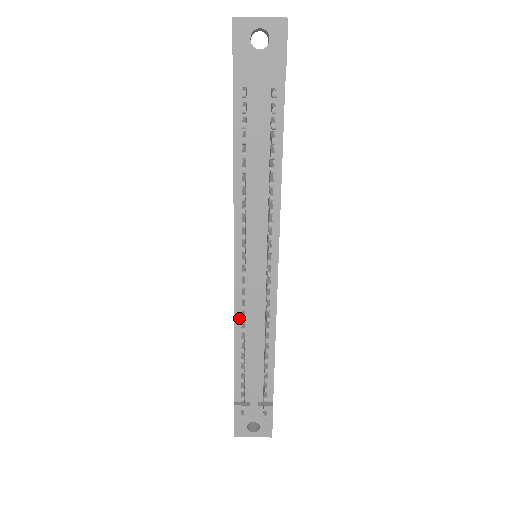
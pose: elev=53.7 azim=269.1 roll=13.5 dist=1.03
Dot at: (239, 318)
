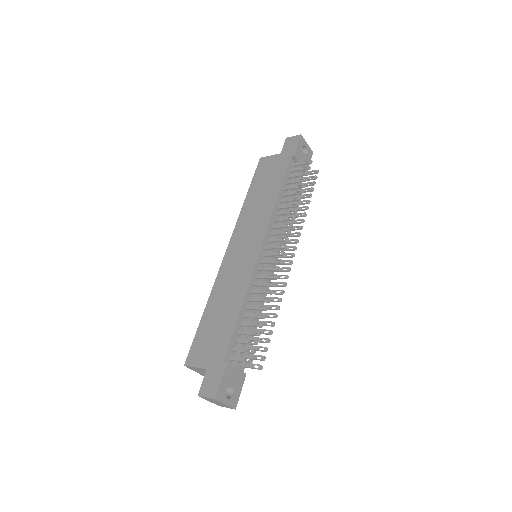
Dot at: (251, 287)
